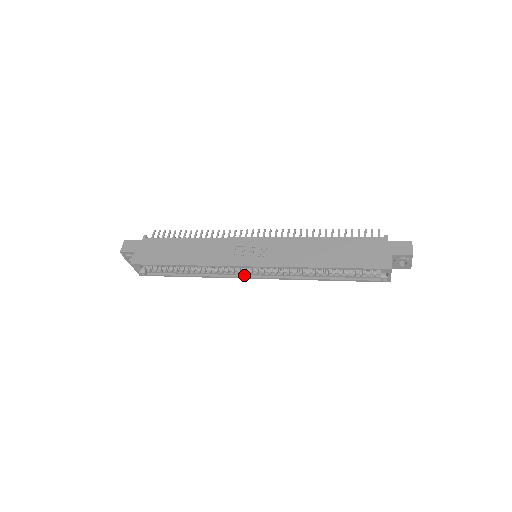
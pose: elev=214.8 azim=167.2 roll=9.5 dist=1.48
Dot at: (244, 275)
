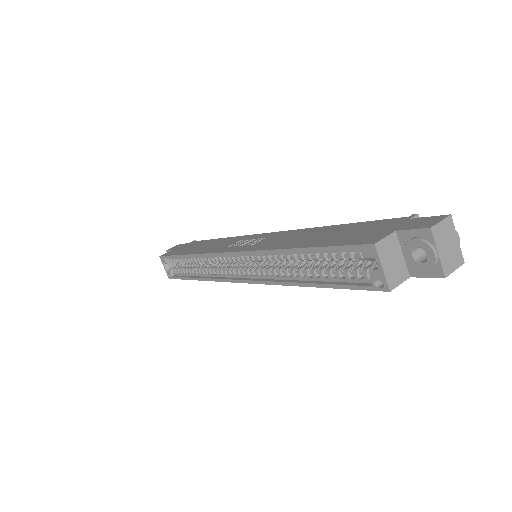
Dot at: (233, 277)
